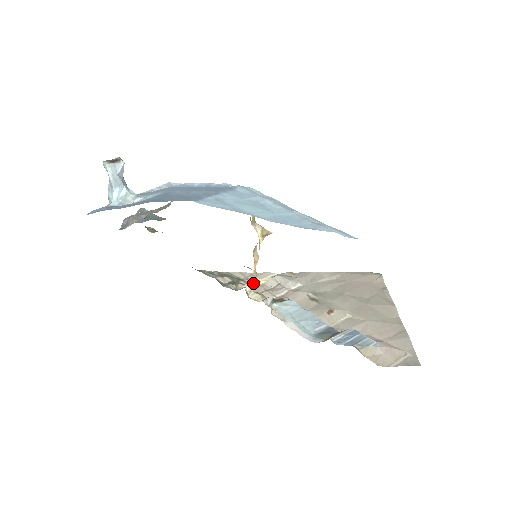
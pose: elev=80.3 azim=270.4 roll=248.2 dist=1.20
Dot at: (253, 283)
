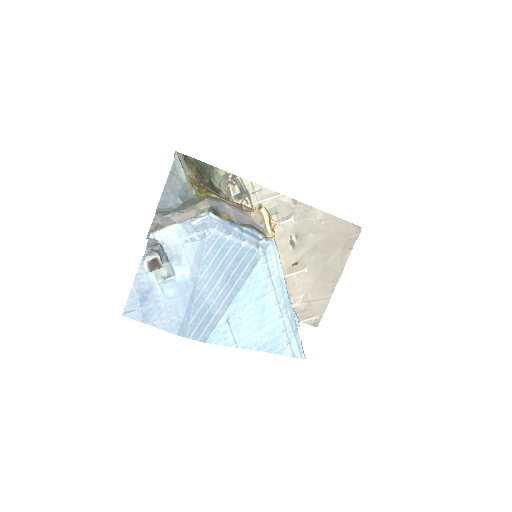
Dot at: occluded
